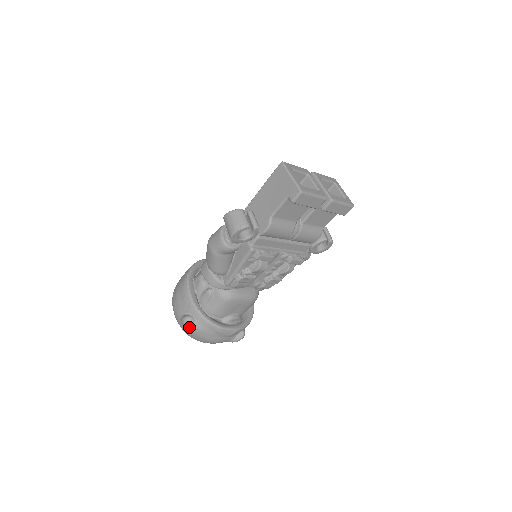
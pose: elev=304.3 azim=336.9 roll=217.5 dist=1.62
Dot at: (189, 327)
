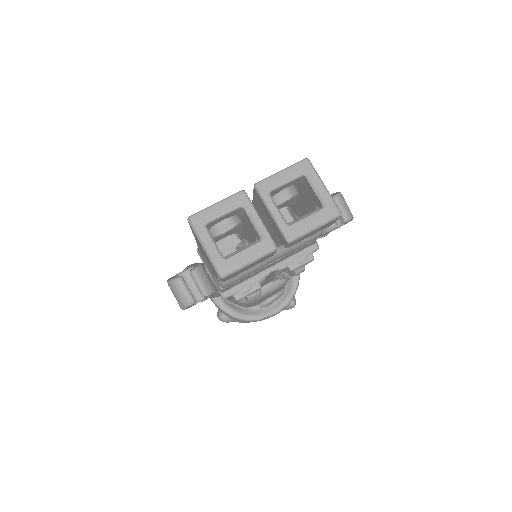
Dot at: (227, 322)
